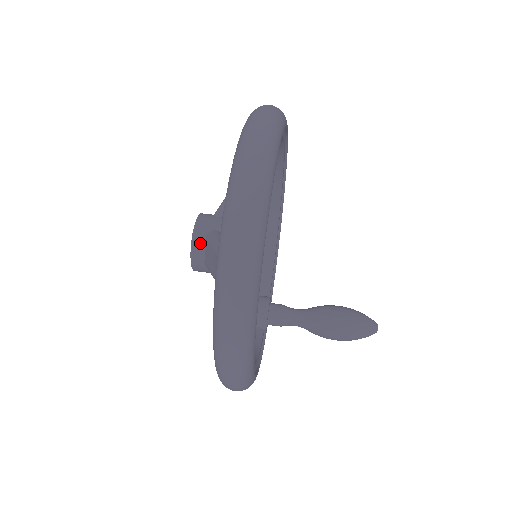
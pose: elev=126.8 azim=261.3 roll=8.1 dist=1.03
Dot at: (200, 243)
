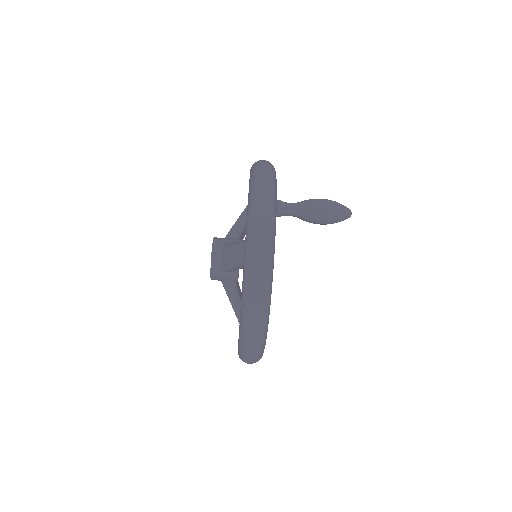
Dot at: (218, 280)
